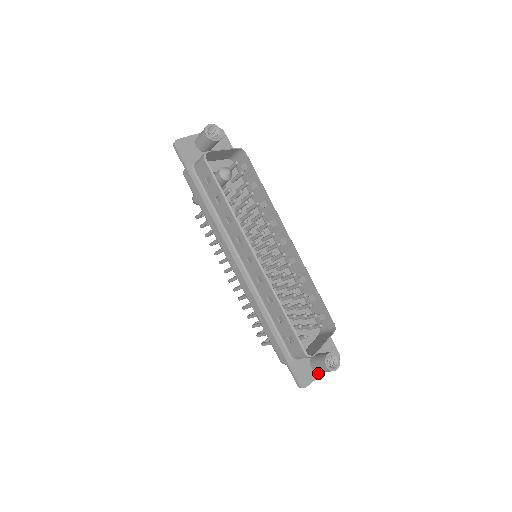
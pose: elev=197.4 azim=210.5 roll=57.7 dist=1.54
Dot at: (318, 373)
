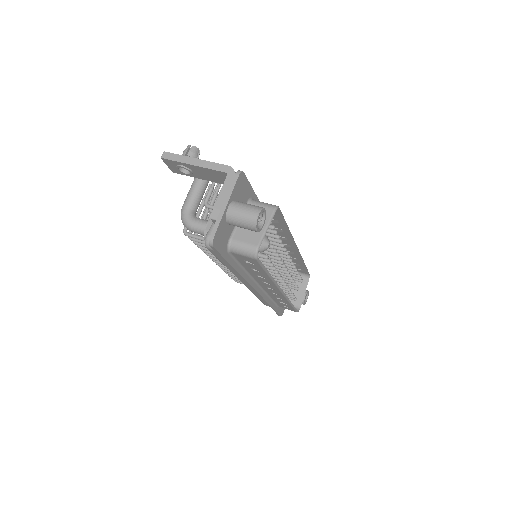
Dot at: occluded
